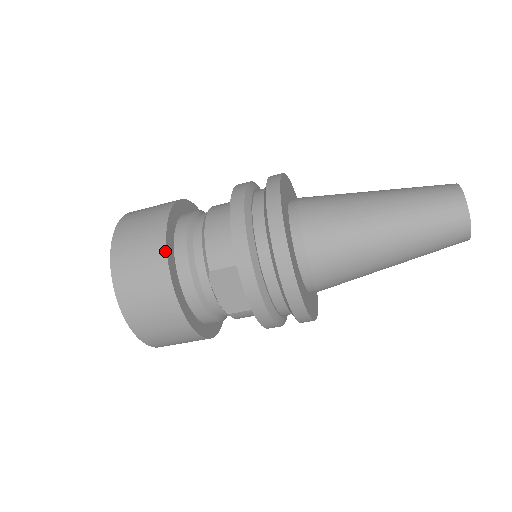
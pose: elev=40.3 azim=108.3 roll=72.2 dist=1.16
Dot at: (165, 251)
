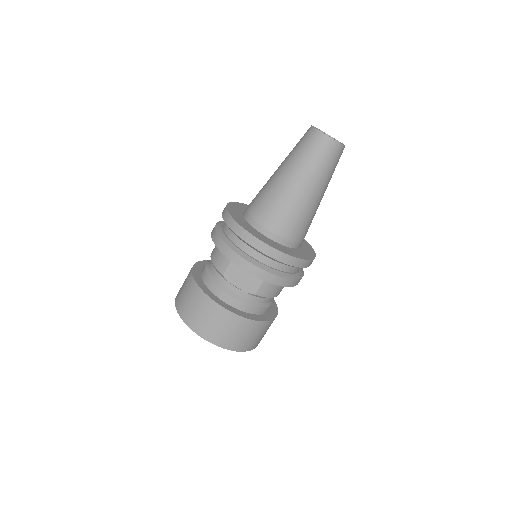
Dot at: (195, 283)
